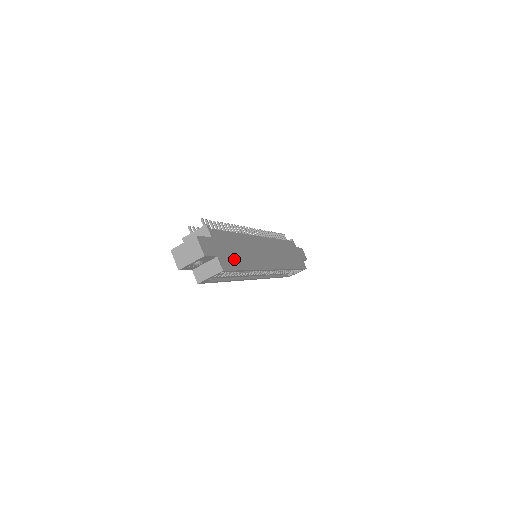
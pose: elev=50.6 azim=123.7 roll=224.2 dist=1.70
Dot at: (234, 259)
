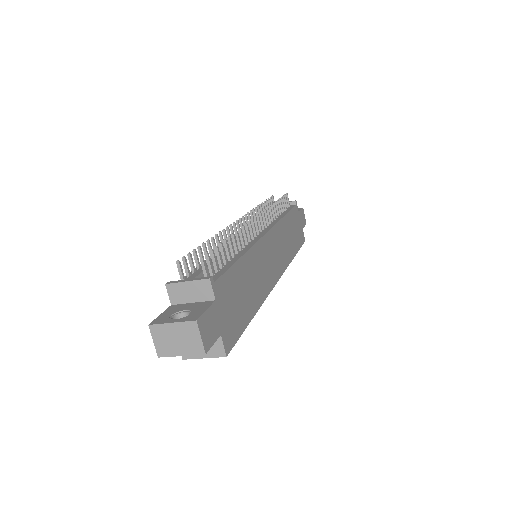
Dot at: (239, 314)
